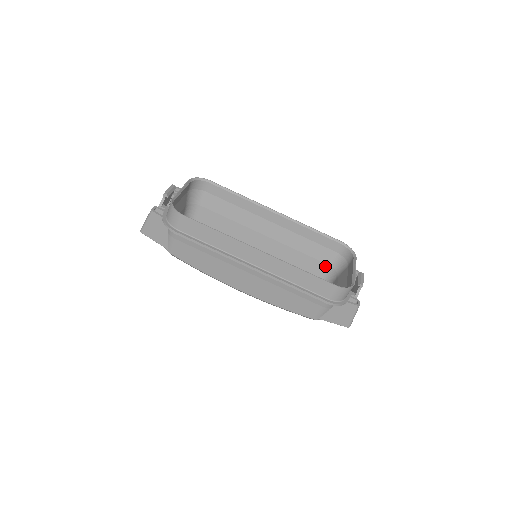
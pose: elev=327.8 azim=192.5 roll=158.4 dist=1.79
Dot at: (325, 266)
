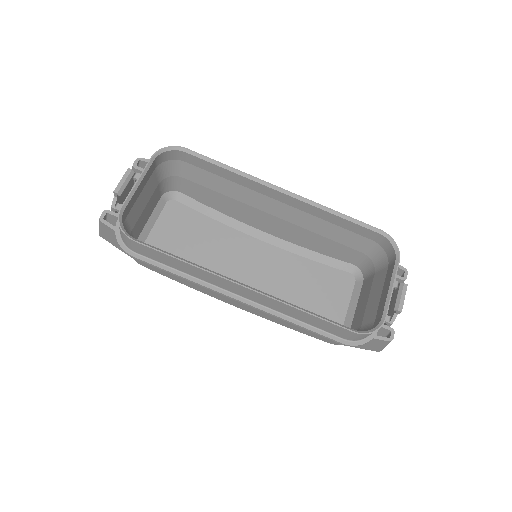
Dot at: (359, 254)
